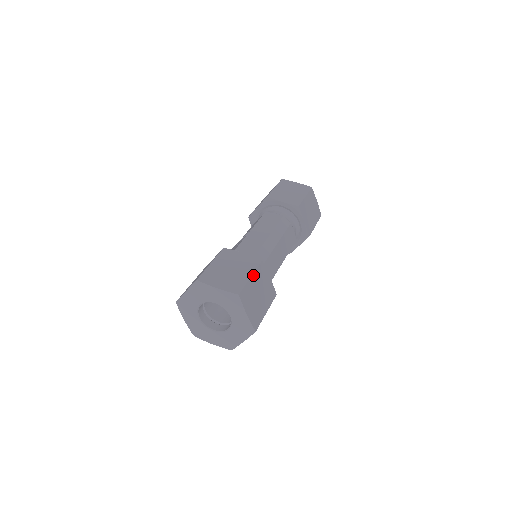
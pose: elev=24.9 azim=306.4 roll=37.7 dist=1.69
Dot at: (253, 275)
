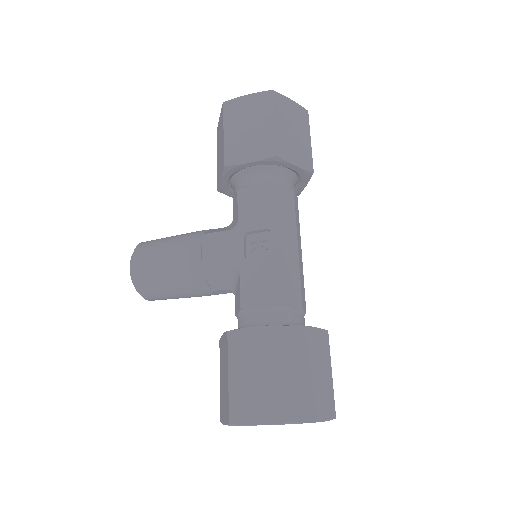
Dot at: (330, 367)
